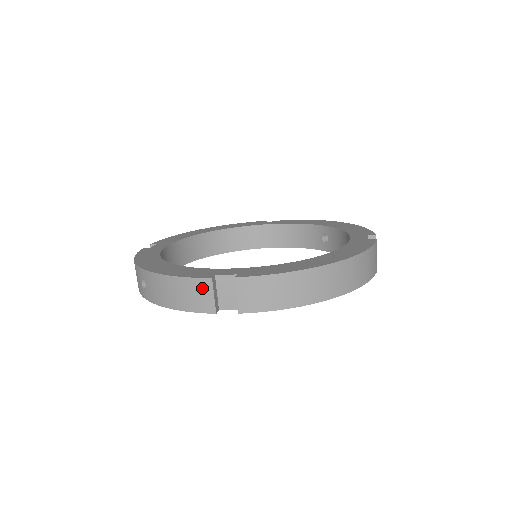
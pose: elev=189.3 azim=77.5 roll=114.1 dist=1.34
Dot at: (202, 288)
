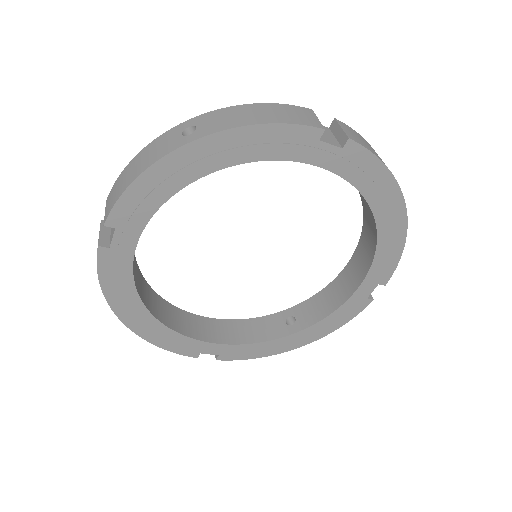
Dot at: (303, 112)
